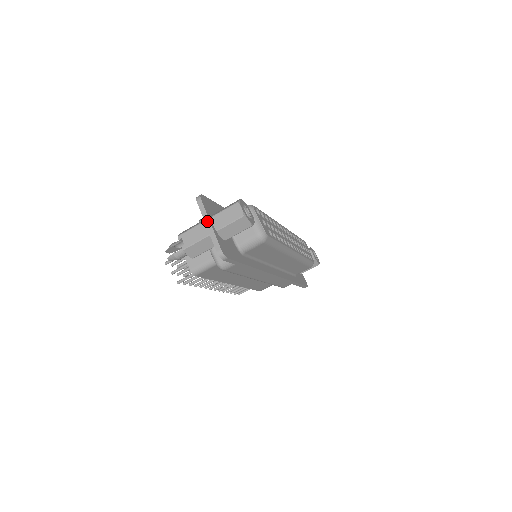
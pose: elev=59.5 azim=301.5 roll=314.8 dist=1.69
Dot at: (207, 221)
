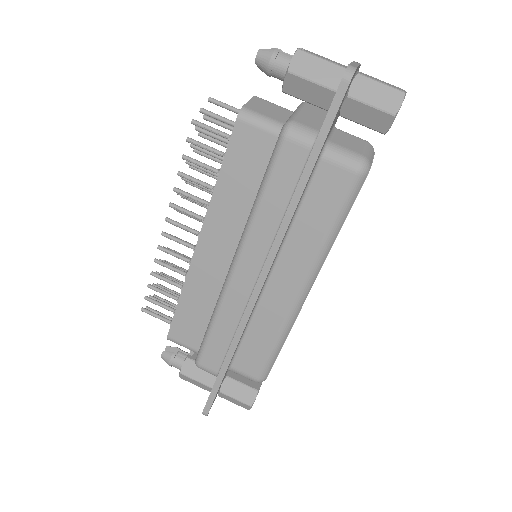
Dot at: (356, 63)
